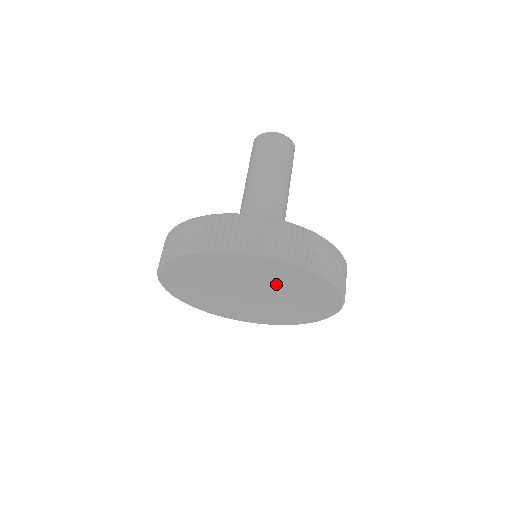
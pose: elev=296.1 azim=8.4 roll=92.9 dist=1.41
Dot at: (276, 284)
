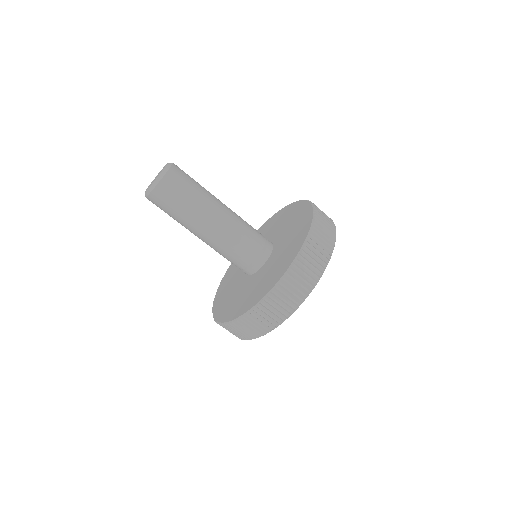
Dot at: occluded
